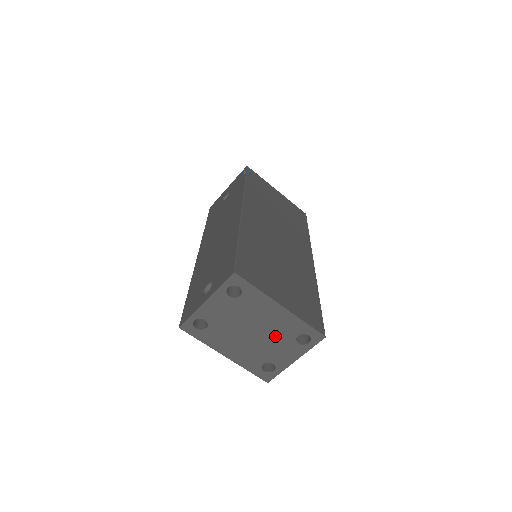
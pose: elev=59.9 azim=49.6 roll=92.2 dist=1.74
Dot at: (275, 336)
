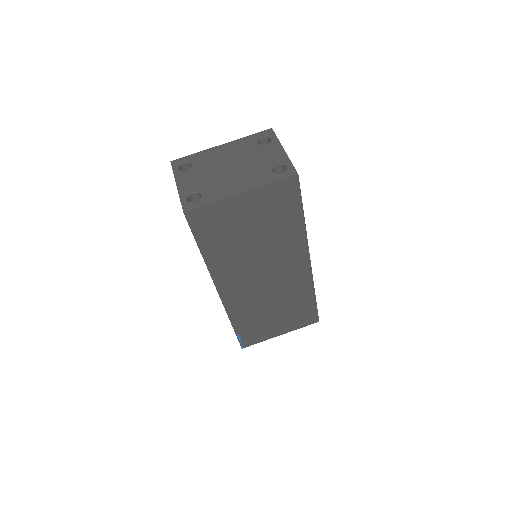
Dot at: (246, 156)
